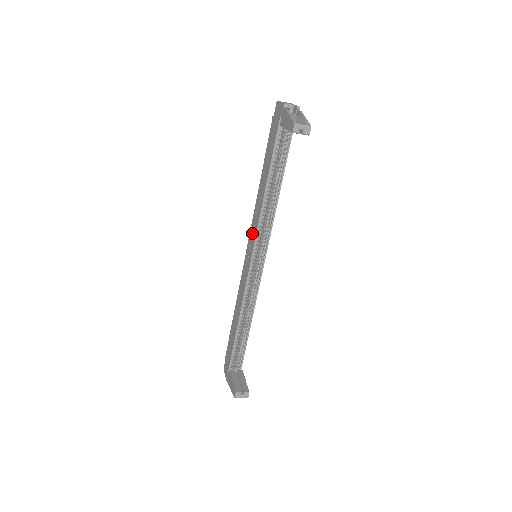
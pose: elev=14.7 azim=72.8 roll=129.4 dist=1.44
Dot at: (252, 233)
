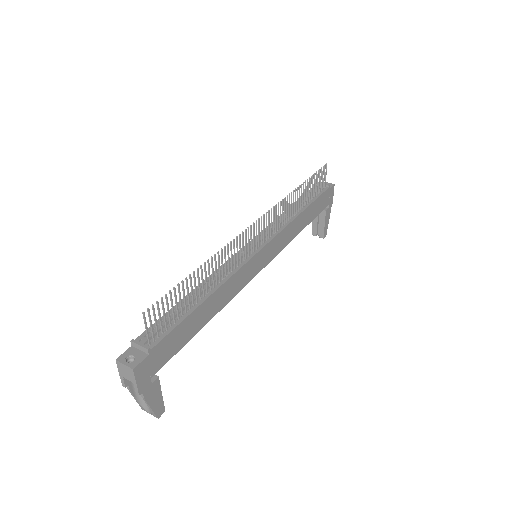
Dot at: occluded
